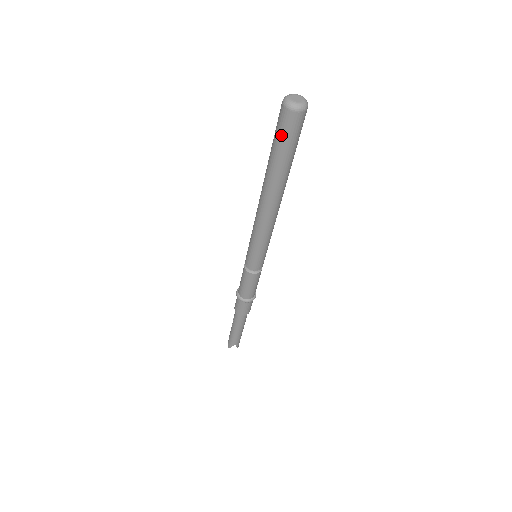
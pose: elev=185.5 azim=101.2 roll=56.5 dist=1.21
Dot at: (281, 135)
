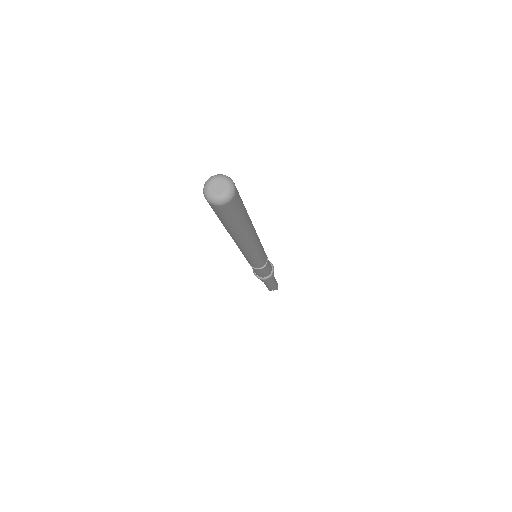
Dot at: (216, 214)
